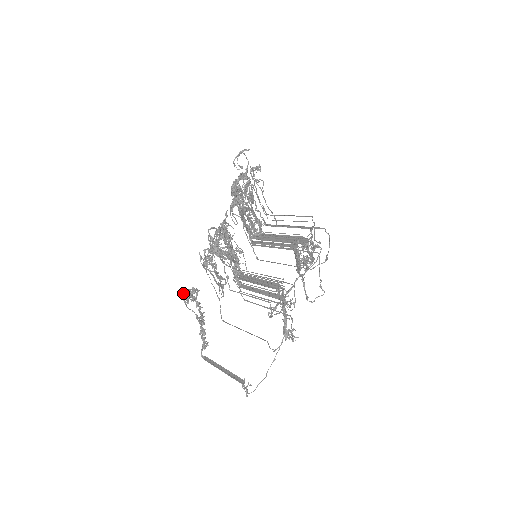
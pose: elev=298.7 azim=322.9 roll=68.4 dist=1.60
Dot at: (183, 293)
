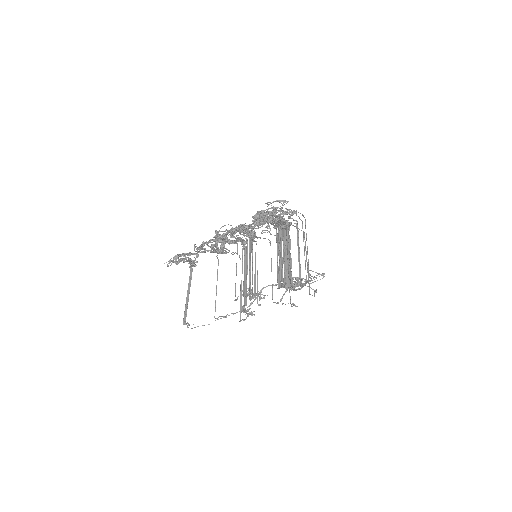
Dot at: (166, 262)
